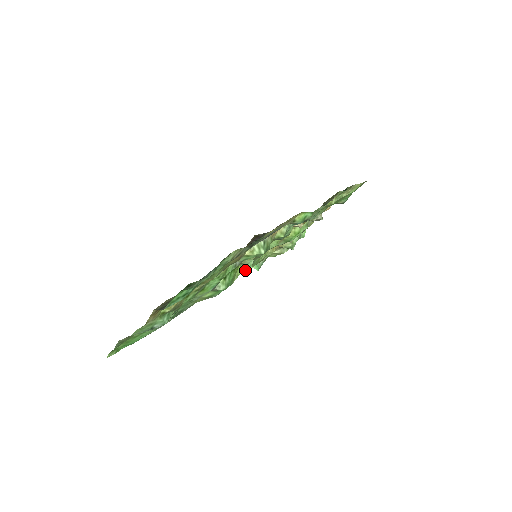
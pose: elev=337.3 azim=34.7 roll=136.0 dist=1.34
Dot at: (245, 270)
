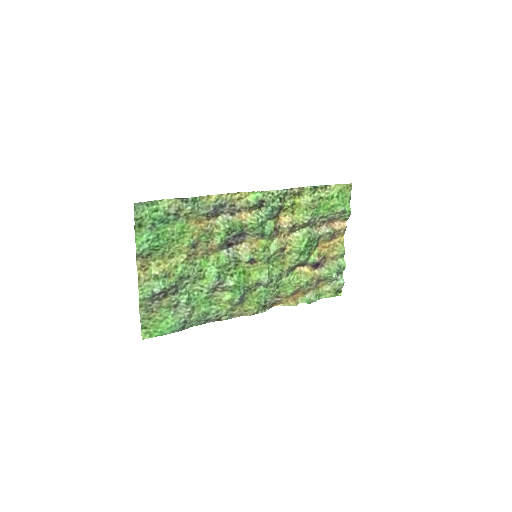
Dot at: (261, 278)
